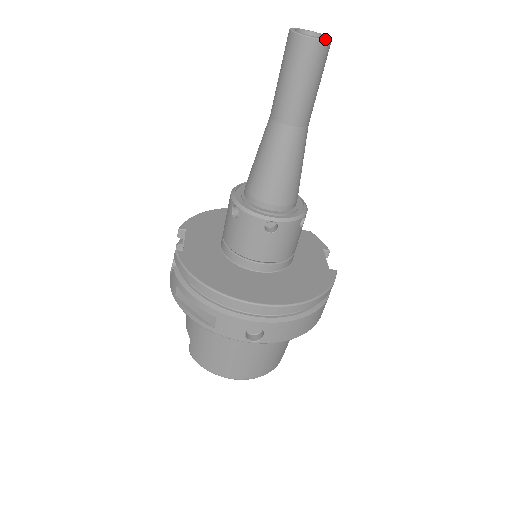
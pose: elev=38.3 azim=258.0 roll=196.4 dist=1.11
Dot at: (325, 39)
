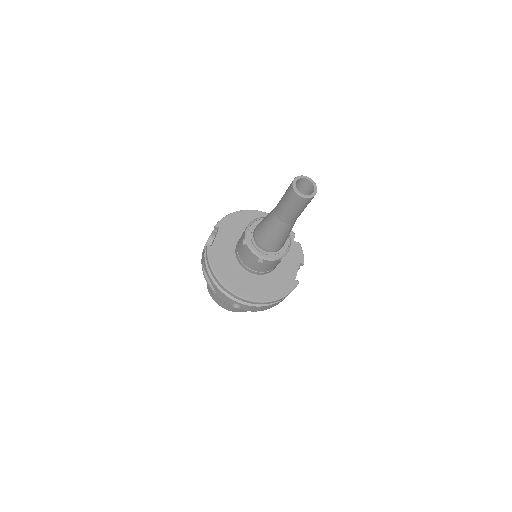
Dot at: (309, 197)
